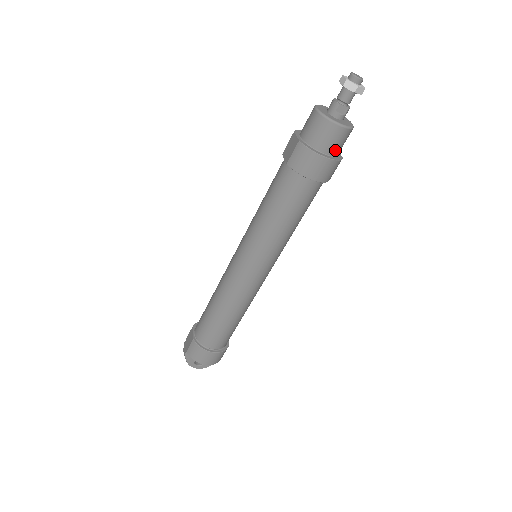
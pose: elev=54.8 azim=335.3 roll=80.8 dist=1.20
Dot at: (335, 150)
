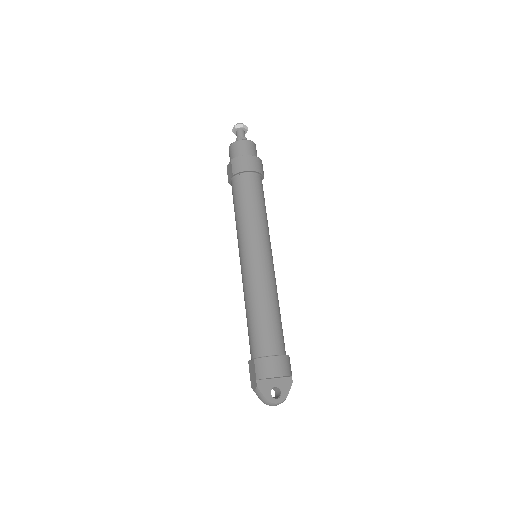
Dot at: (254, 155)
